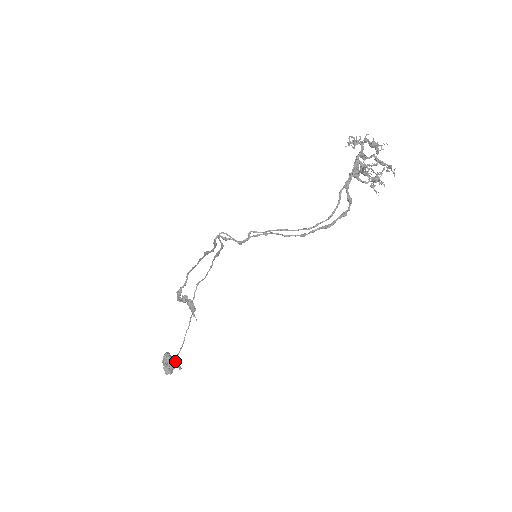
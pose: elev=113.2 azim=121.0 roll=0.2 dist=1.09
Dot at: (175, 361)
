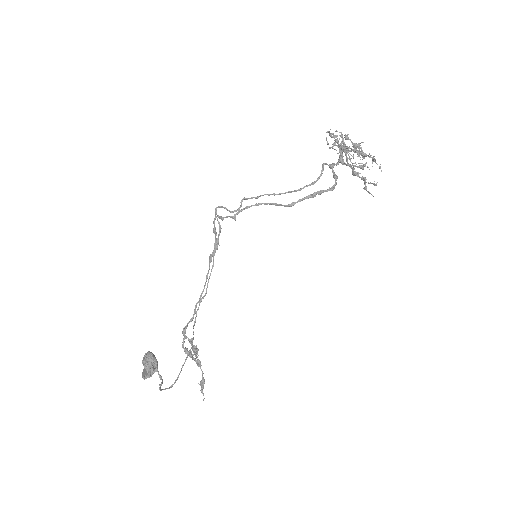
Dot at: (156, 361)
